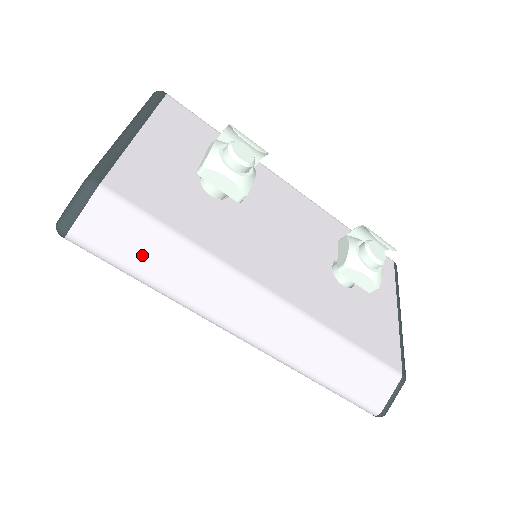
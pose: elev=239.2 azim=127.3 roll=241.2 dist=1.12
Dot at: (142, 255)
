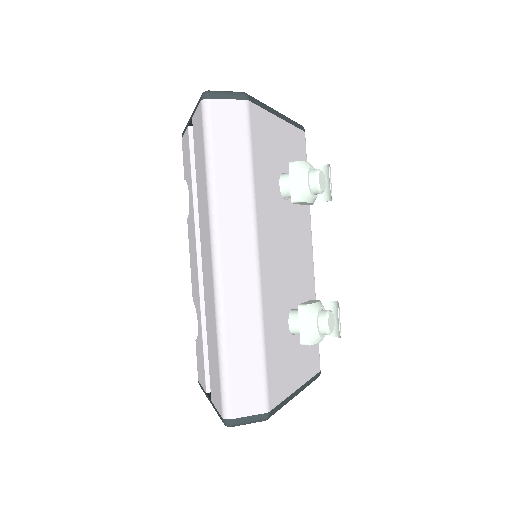
Dot at: (225, 152)
